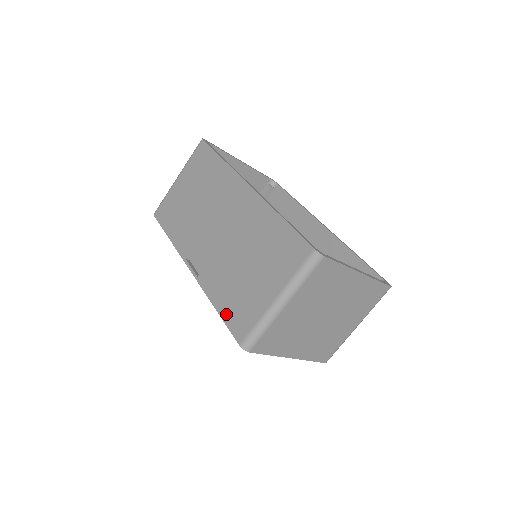
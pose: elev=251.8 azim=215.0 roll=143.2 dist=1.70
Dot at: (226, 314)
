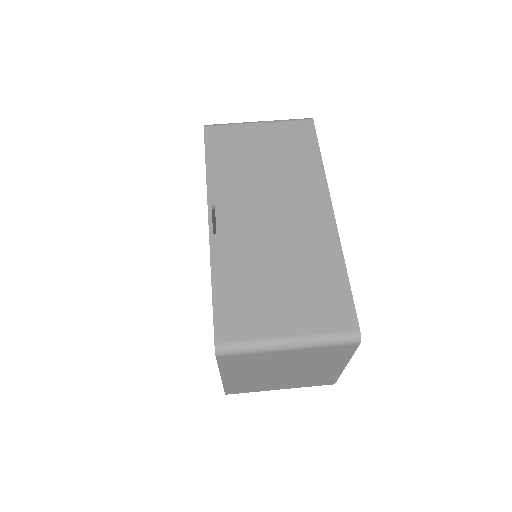
Dot at: (221, 300)
